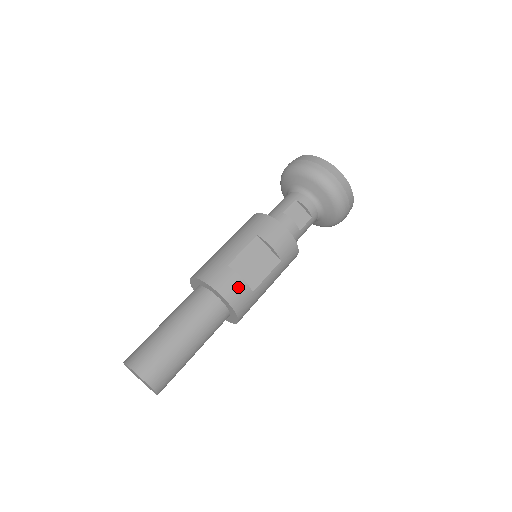
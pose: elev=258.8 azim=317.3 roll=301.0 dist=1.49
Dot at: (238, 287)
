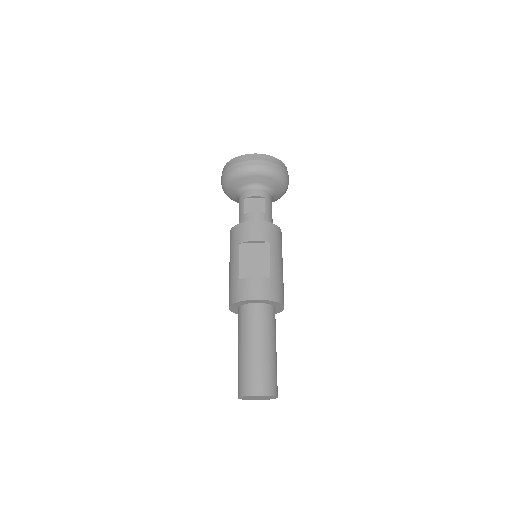
Dot at: (257, 285)
